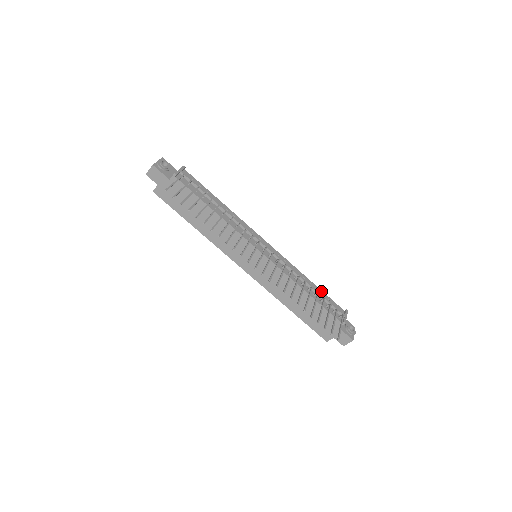
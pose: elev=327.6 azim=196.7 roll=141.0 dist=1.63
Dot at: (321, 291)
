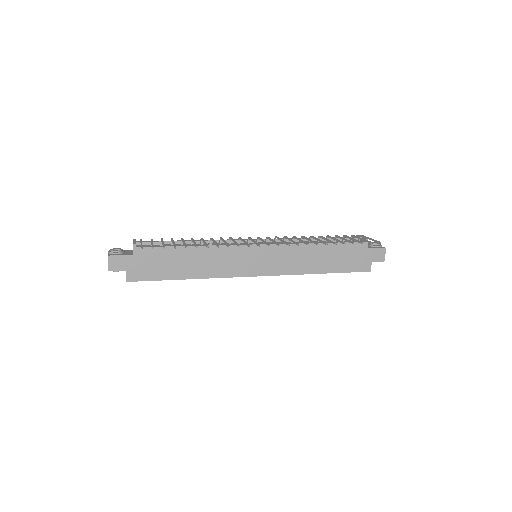
Dot at: occluded
